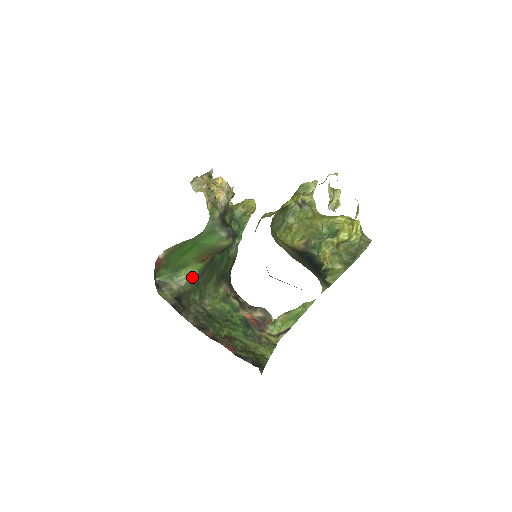
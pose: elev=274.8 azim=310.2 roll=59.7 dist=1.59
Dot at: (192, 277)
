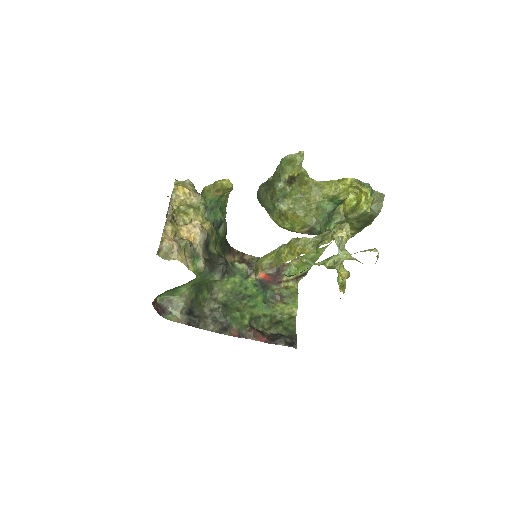
Dot at: occluded
